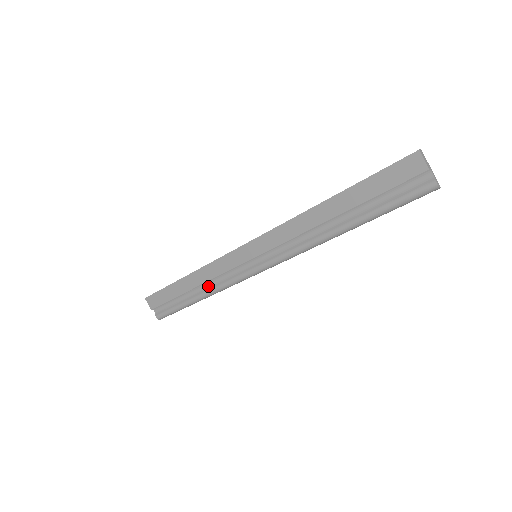
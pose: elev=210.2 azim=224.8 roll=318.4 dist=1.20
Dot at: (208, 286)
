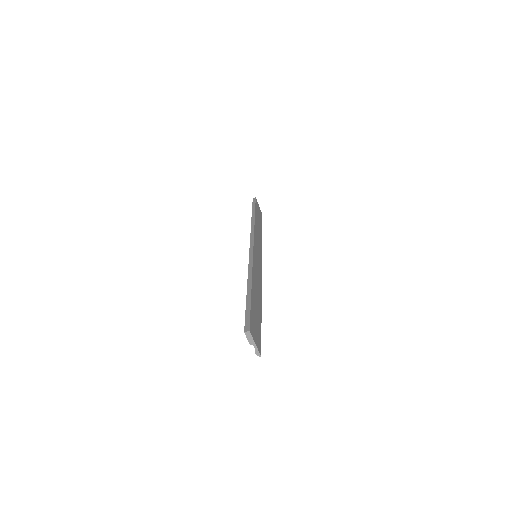
Dot at: occluded
